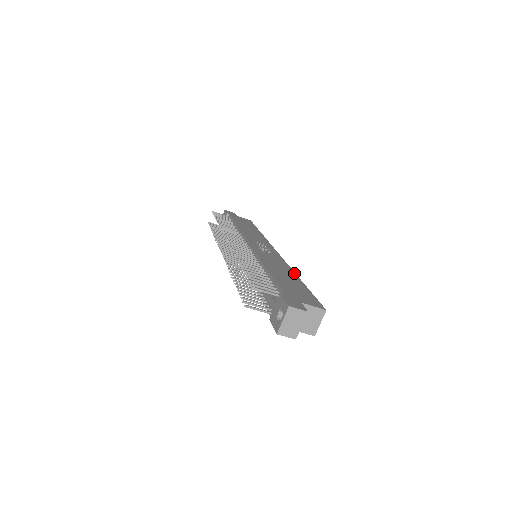
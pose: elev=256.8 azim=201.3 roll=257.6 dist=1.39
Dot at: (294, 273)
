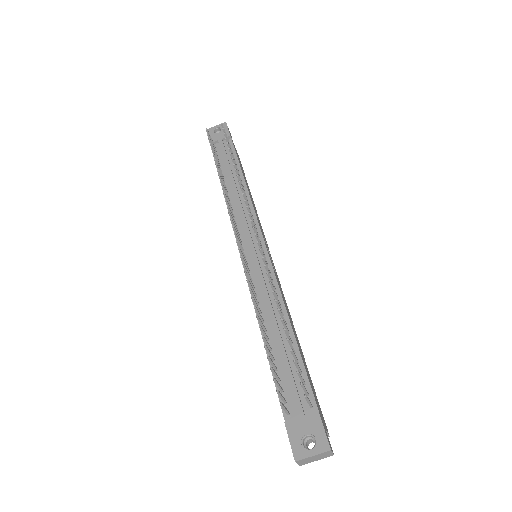
Dot at: occluded
